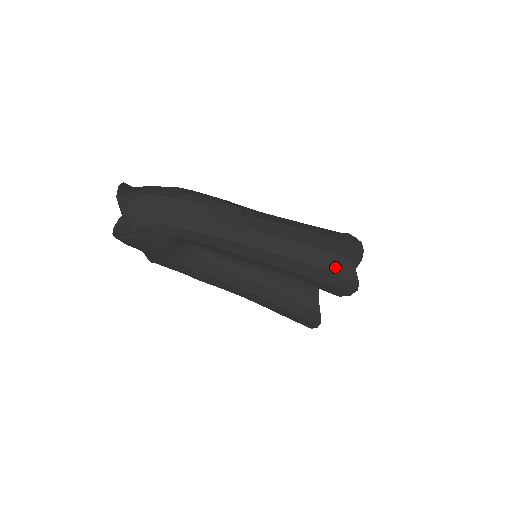
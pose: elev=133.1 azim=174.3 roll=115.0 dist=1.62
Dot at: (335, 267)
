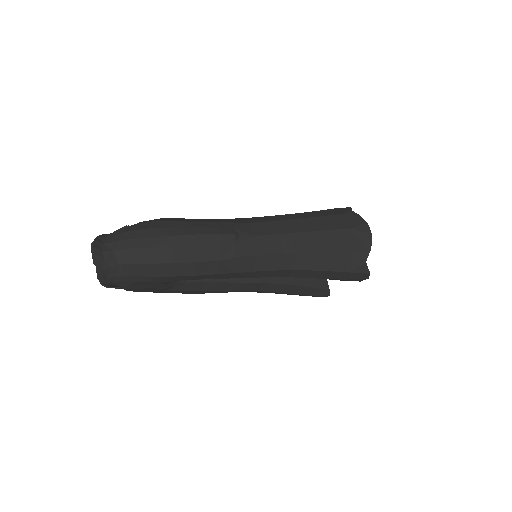
Dot at: (344, 265)
